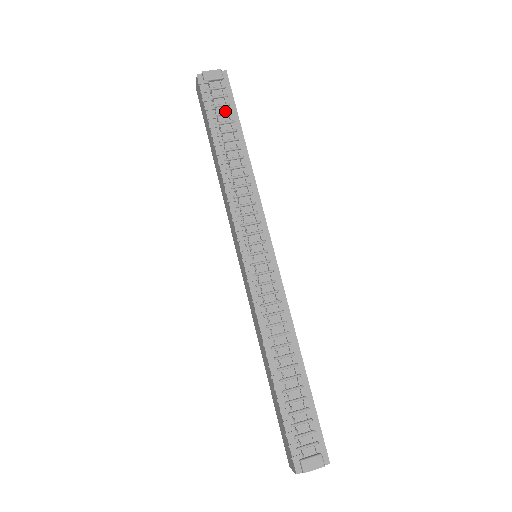
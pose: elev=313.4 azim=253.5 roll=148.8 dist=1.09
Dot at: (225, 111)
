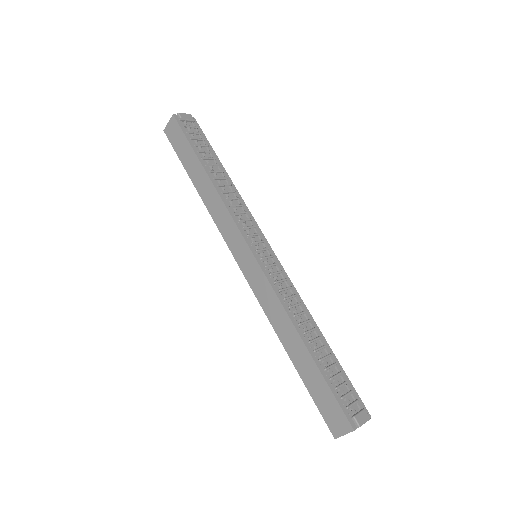
Dot at: (203, 144)
